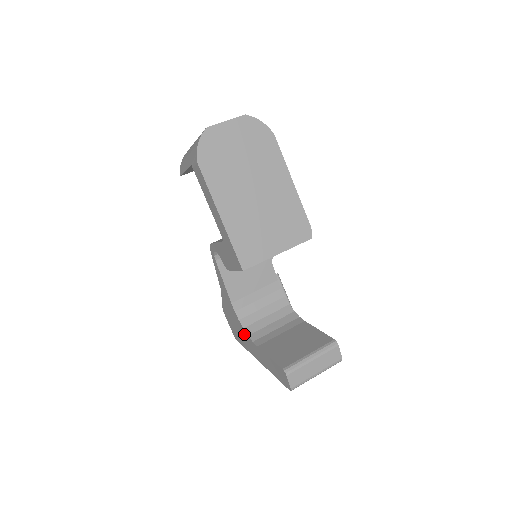
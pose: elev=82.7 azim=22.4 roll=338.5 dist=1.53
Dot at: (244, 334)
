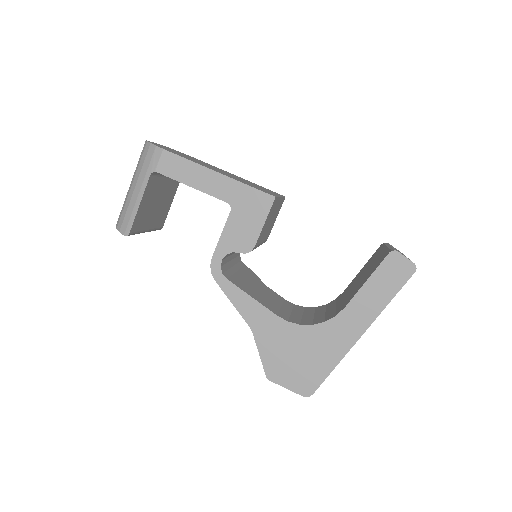
Dot at: (318, 336)
